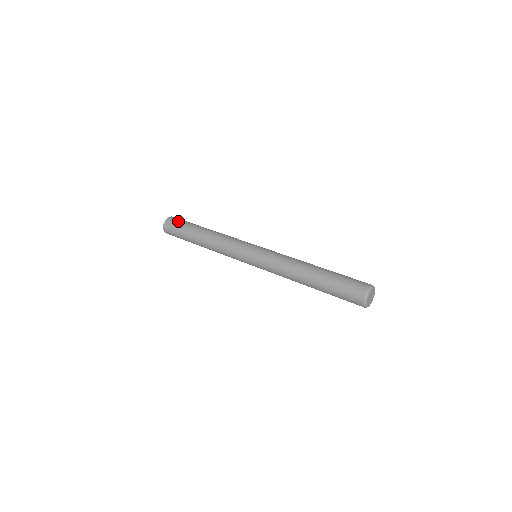
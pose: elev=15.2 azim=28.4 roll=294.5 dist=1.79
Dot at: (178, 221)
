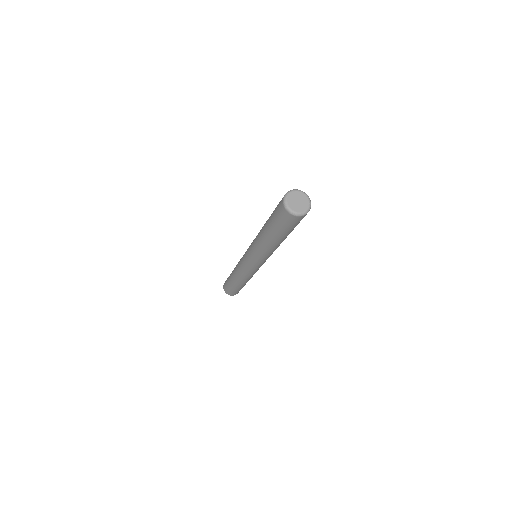
Dot at: occluded
